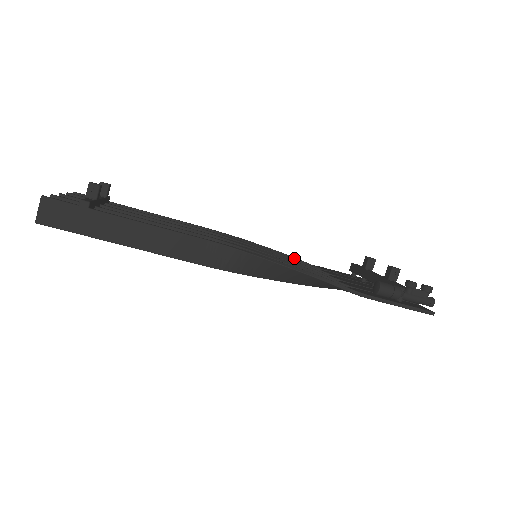
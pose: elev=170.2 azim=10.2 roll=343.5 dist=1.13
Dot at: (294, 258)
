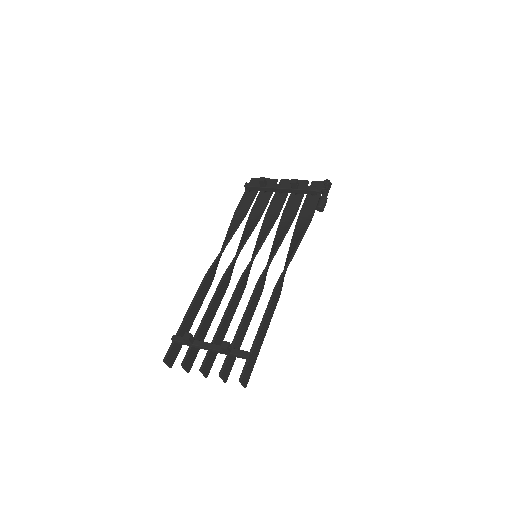
Dot at: (239, 225)
